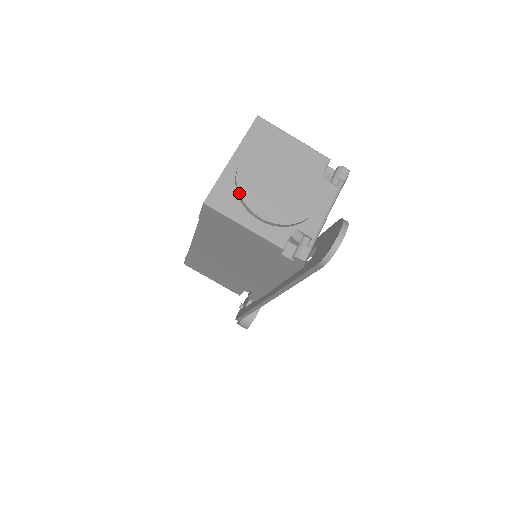
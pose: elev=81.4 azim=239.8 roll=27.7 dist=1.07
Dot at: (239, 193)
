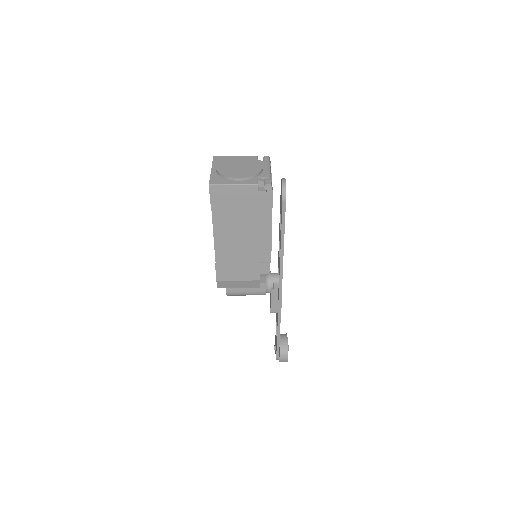
Dot at: (223, 175)
